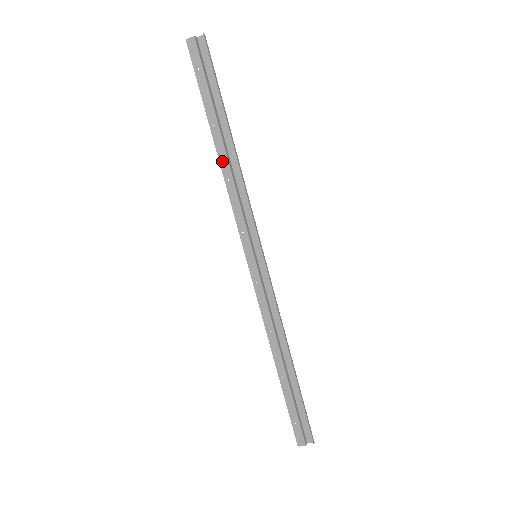
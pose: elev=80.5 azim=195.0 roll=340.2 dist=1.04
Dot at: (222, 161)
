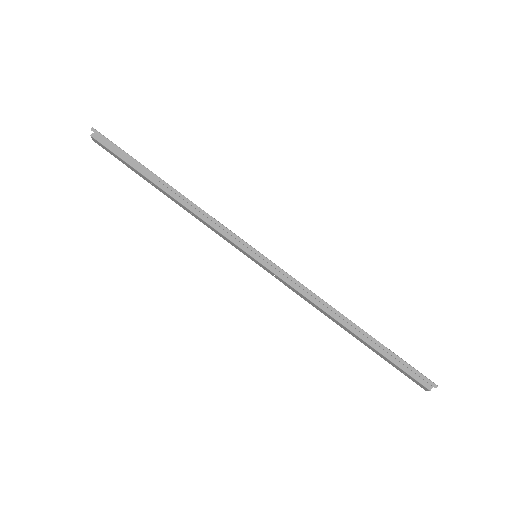
Dot at: (177, 203)
